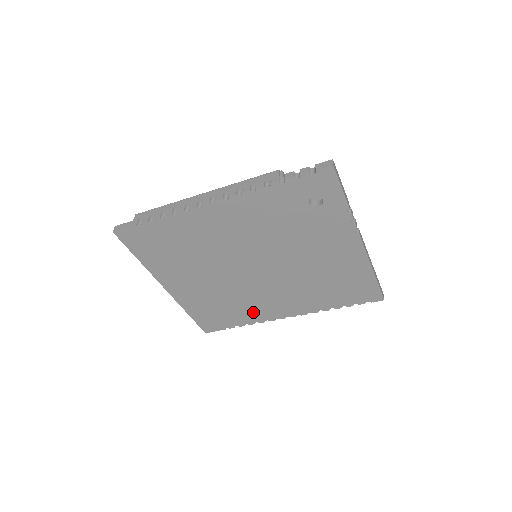
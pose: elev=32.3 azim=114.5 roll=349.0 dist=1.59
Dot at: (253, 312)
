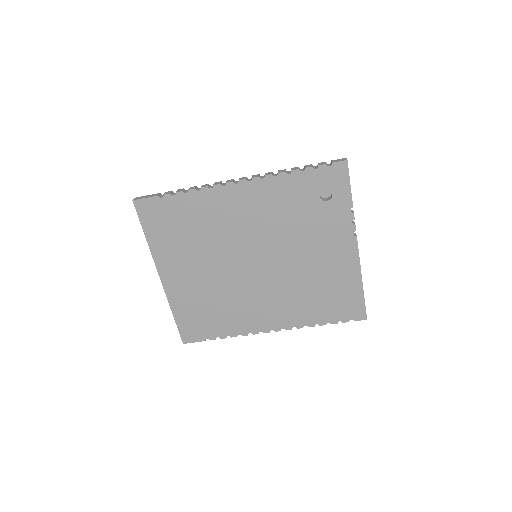
Dot at: (239, 320)
